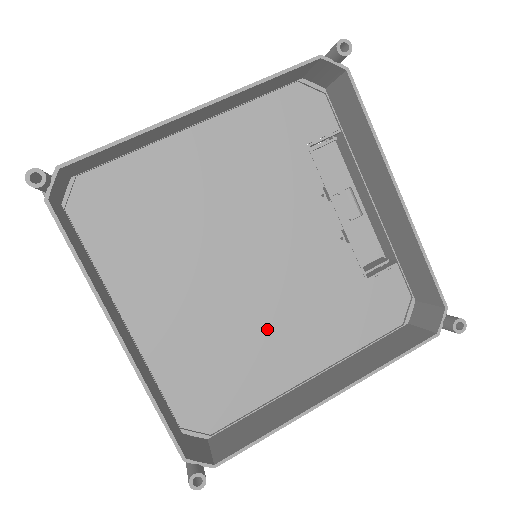
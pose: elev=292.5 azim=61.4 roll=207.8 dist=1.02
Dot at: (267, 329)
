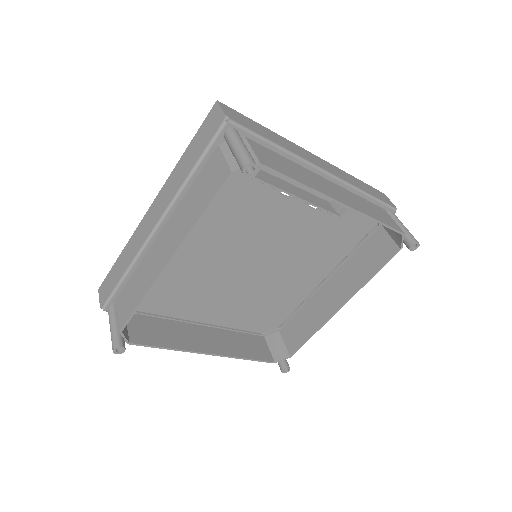
Dot at: (285, 277)
